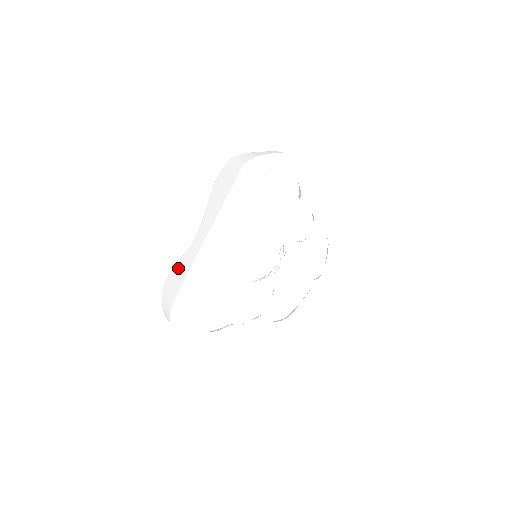
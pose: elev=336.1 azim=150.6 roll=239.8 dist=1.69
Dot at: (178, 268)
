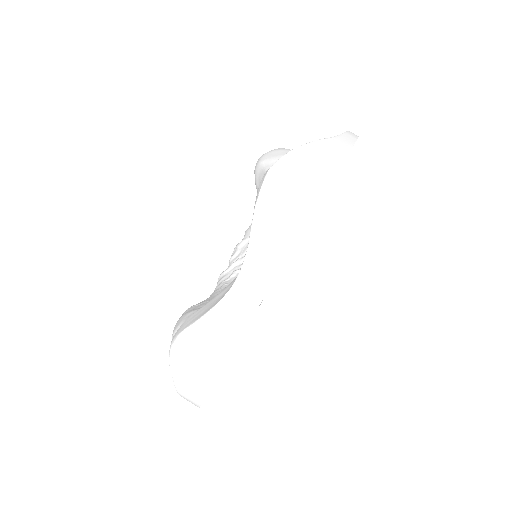
Dot at: (205, 330)
